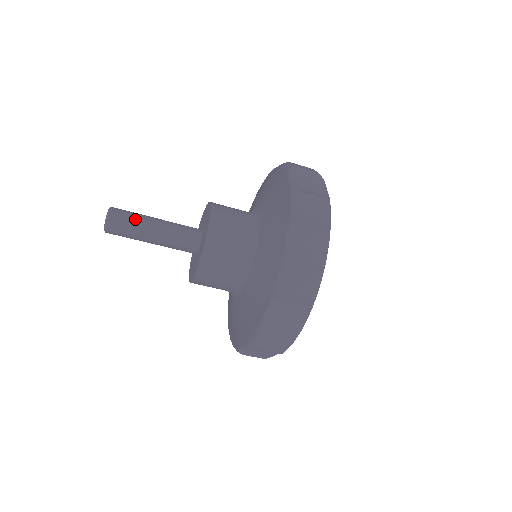
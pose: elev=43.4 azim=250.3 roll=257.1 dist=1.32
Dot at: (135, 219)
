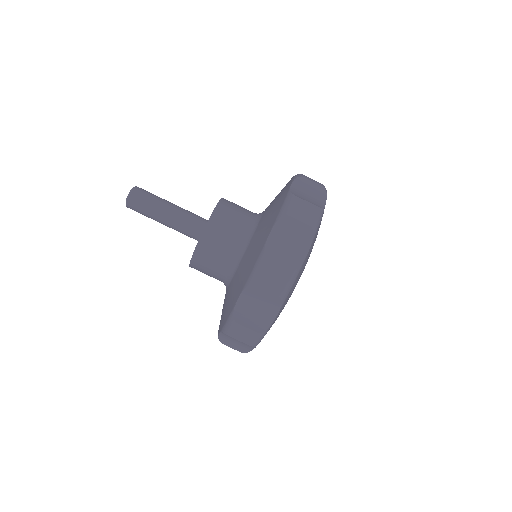
Dot at: (153, 199)
